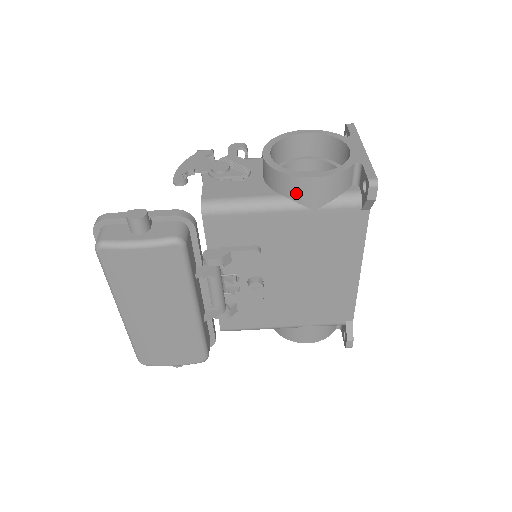
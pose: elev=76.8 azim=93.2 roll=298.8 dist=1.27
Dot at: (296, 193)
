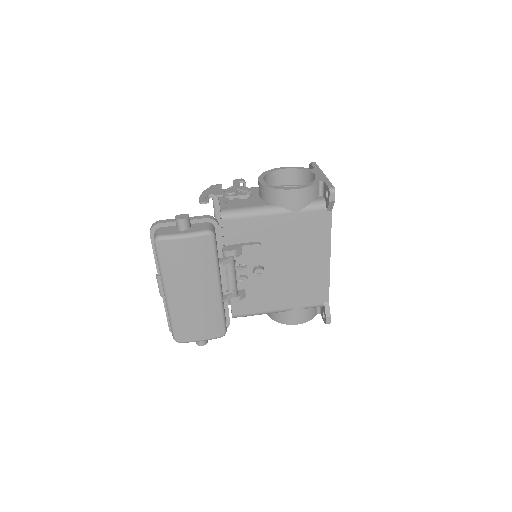
Dot at: (283, 201)
